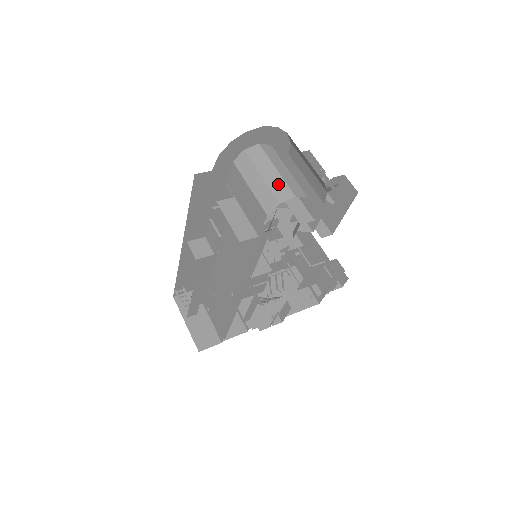
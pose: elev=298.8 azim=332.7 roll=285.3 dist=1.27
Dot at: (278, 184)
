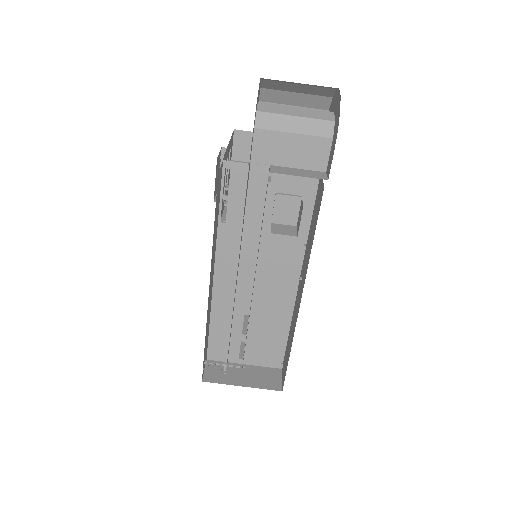
Dot at: (313, 113)
